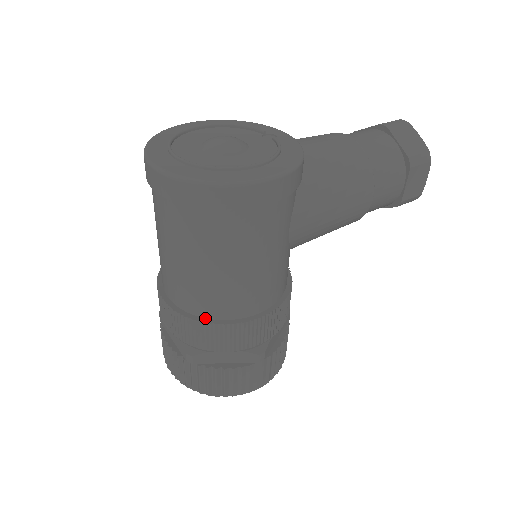
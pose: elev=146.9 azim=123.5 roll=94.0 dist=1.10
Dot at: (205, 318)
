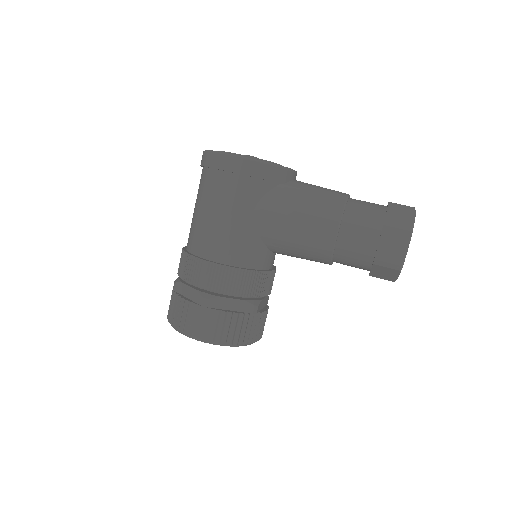
Dot at: (189, 252)
